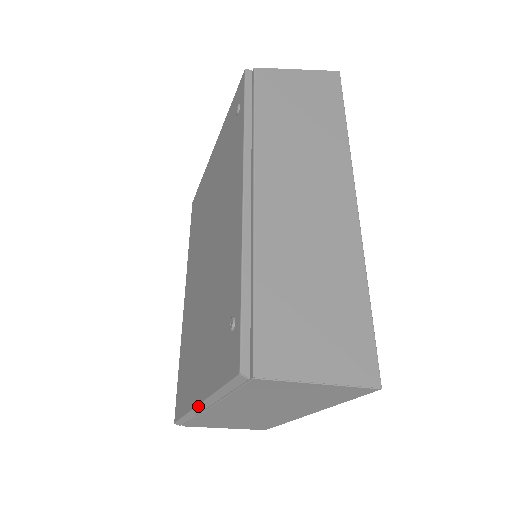
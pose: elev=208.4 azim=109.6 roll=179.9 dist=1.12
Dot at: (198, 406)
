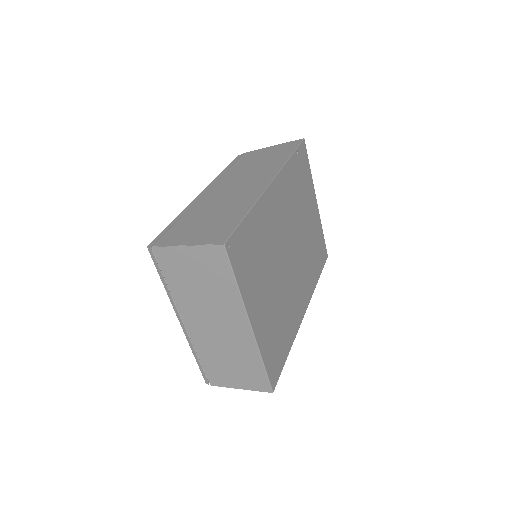
Dot at: (181, 325)
